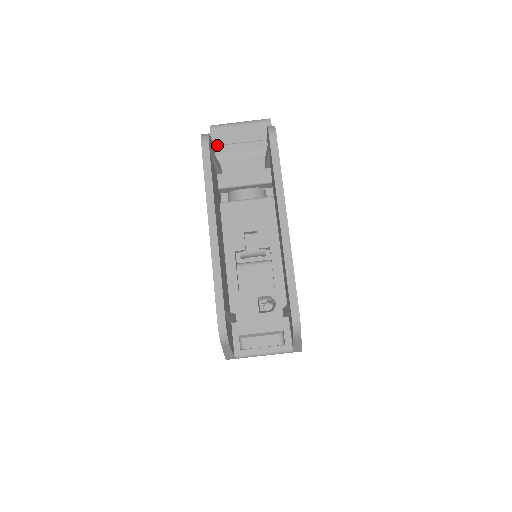
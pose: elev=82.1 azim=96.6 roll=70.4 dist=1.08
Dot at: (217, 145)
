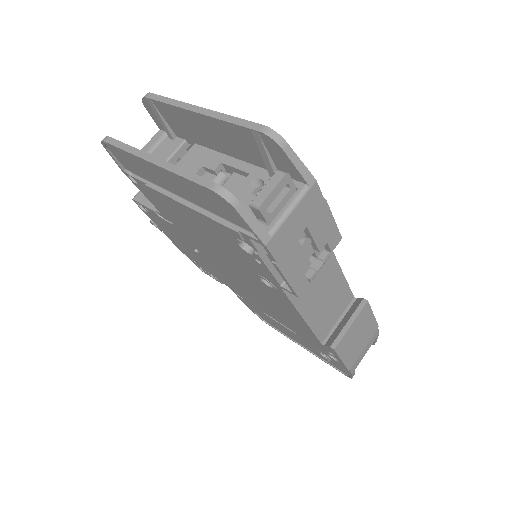
Dot at: occluded
